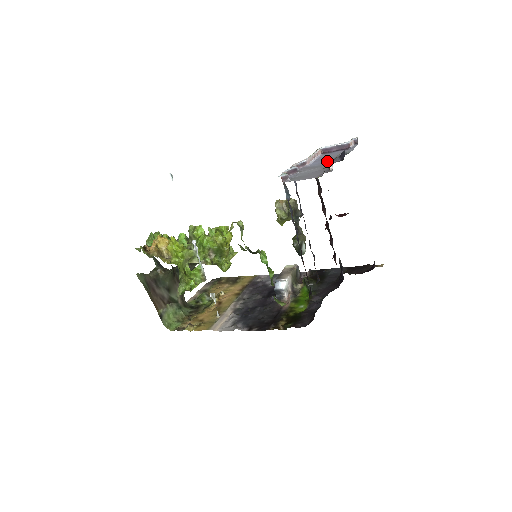
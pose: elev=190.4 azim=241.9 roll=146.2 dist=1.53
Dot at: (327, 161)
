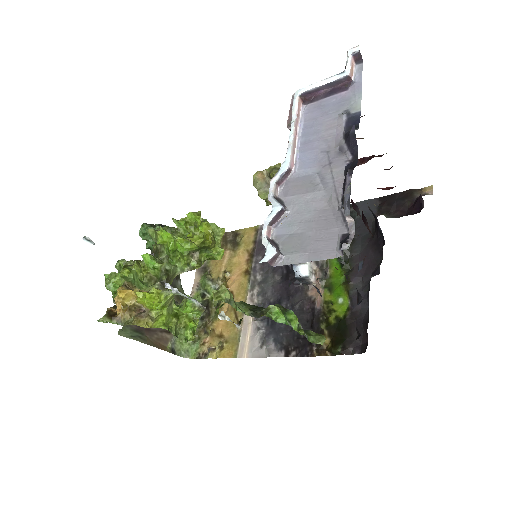
Dot at: (325, 152)
